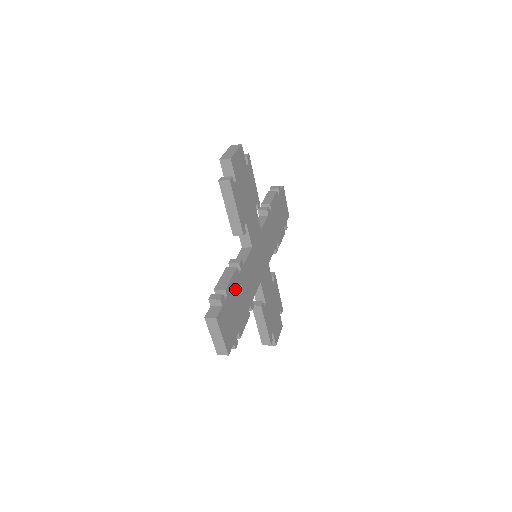
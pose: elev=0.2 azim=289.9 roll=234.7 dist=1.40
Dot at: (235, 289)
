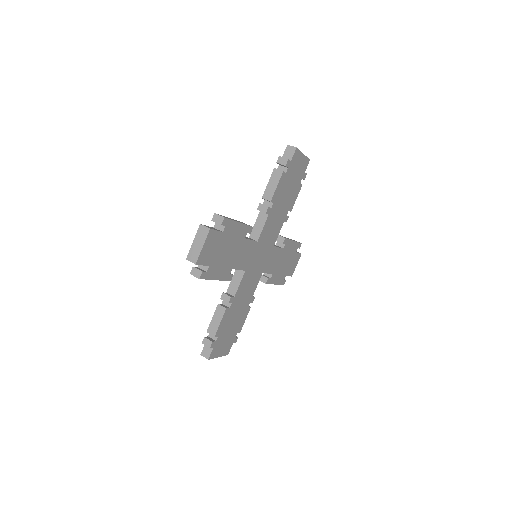
Dot at: (227, 321)
